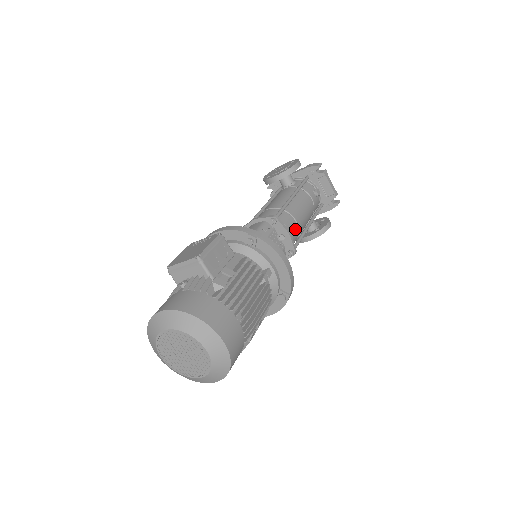
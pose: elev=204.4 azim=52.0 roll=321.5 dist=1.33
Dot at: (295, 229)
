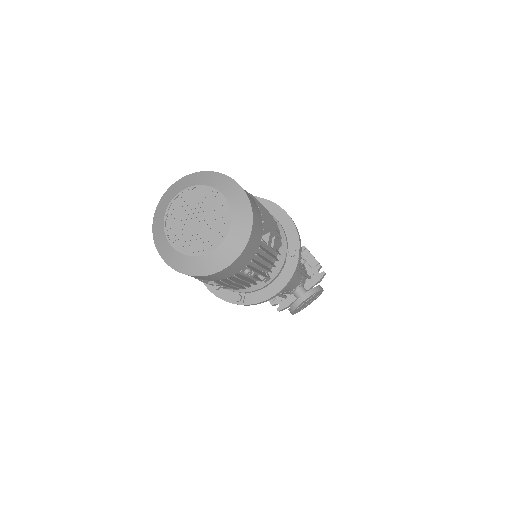
Dot at: occluded
